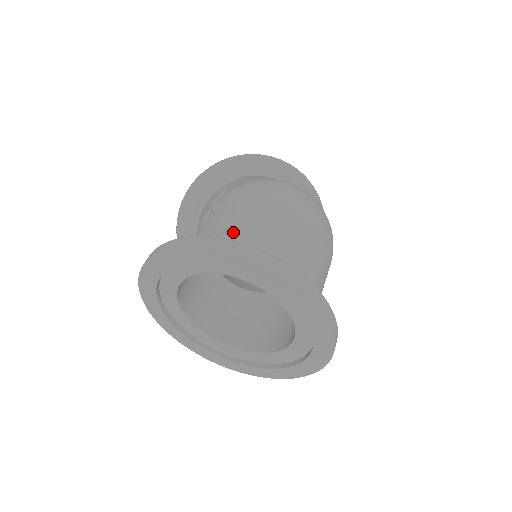
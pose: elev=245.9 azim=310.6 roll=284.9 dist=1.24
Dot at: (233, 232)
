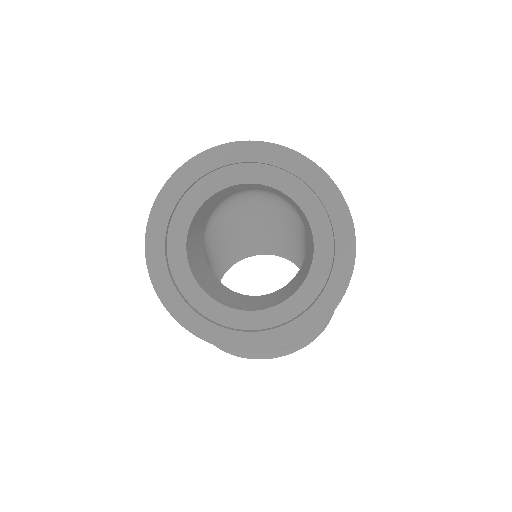
Dot at: occluded
